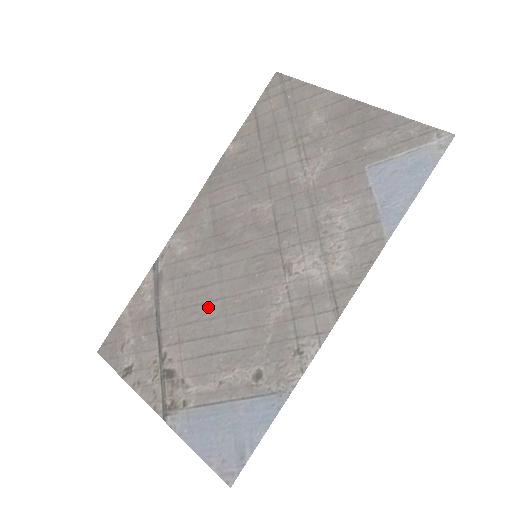
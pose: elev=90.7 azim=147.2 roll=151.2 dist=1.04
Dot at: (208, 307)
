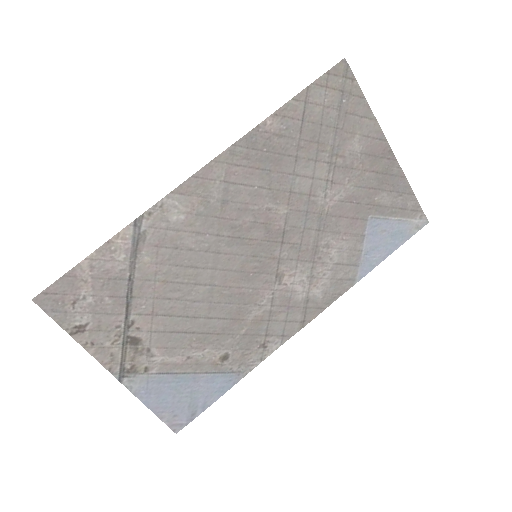
Dot at: (194, 289)
